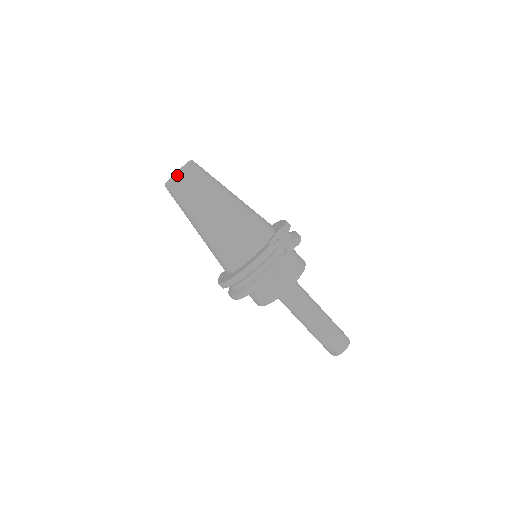
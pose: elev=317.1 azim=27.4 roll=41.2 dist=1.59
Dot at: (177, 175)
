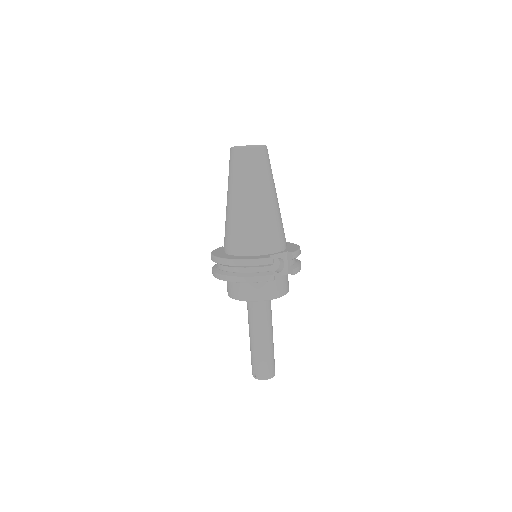
Dot at: (244, 148)
